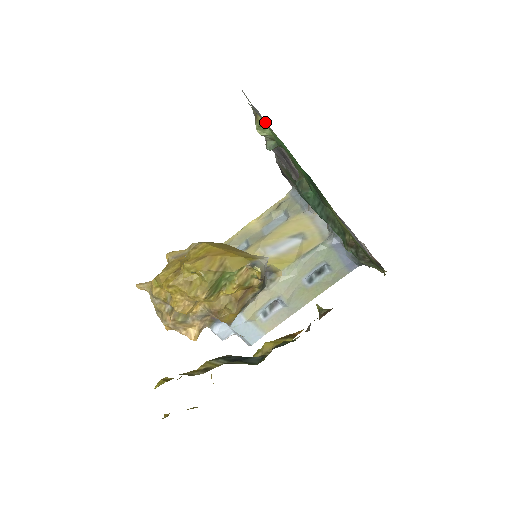
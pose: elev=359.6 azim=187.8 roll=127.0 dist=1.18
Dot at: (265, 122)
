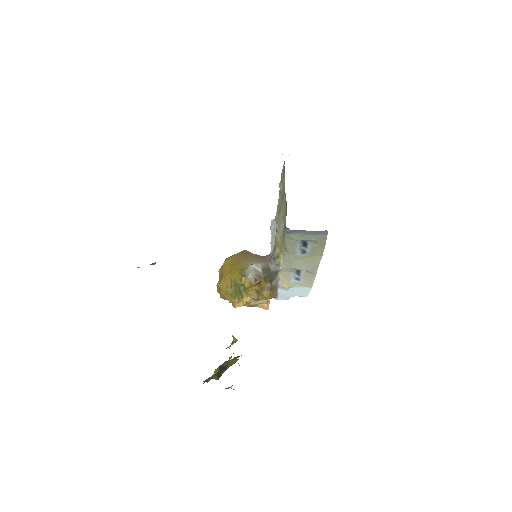
Dot at: occluded
